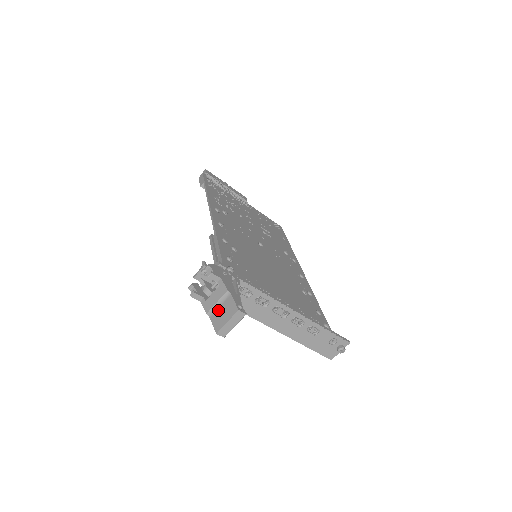
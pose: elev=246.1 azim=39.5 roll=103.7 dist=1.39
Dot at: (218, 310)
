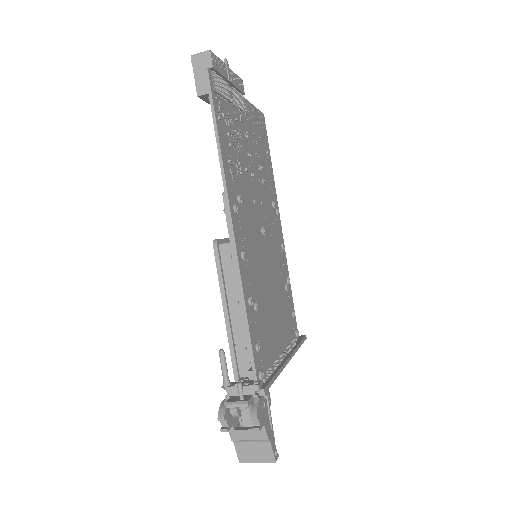
Dot at: (248, 445)
